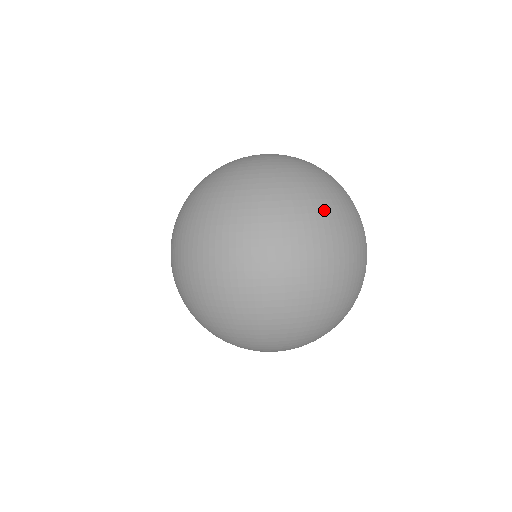
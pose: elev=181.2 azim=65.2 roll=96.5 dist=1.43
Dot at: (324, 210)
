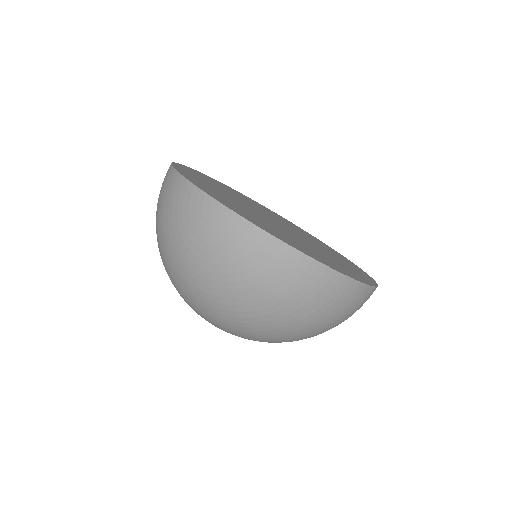
Dot at: (298, 330)
